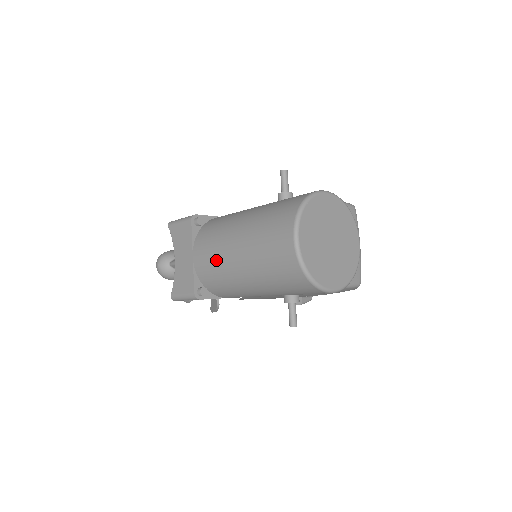
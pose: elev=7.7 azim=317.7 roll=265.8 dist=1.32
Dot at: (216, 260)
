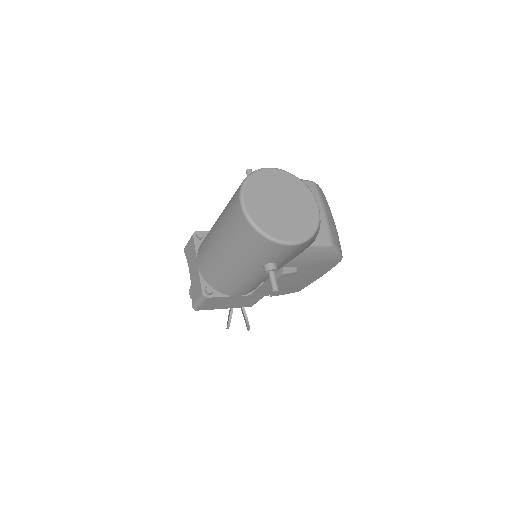
Dot at: (208, 255)
